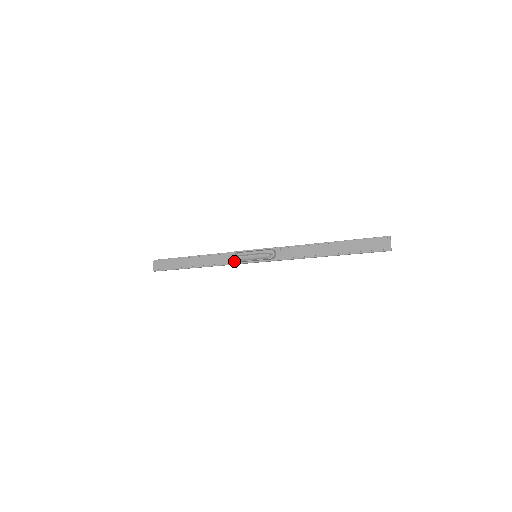
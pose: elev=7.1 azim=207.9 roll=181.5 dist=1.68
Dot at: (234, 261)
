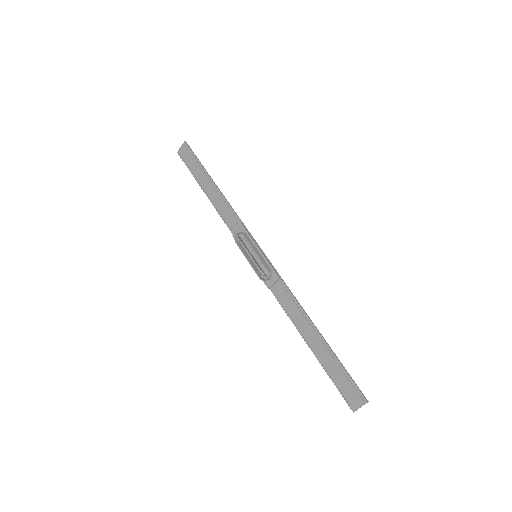
Dot at: (236, 236)
